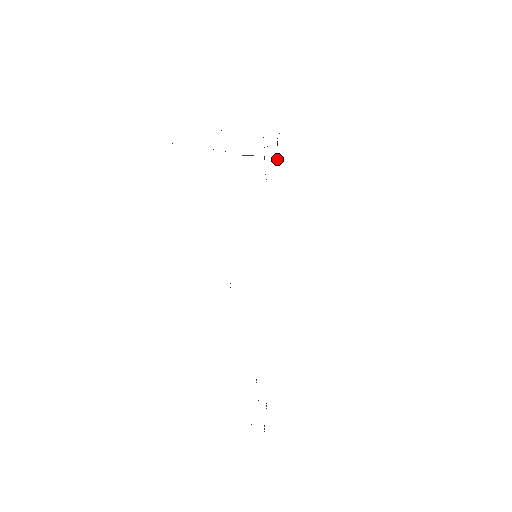
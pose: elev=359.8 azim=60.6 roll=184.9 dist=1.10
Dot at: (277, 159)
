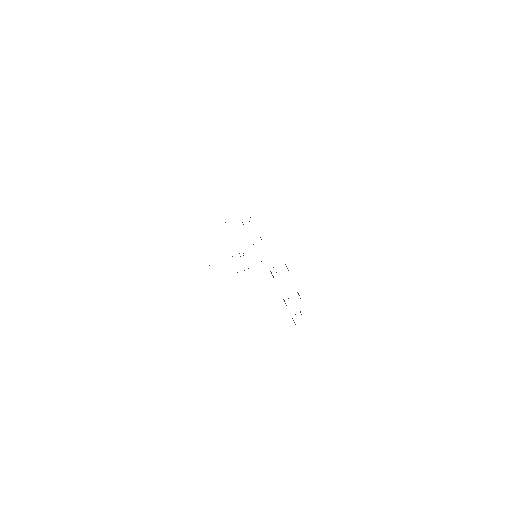
Dot at: (260, 237)
